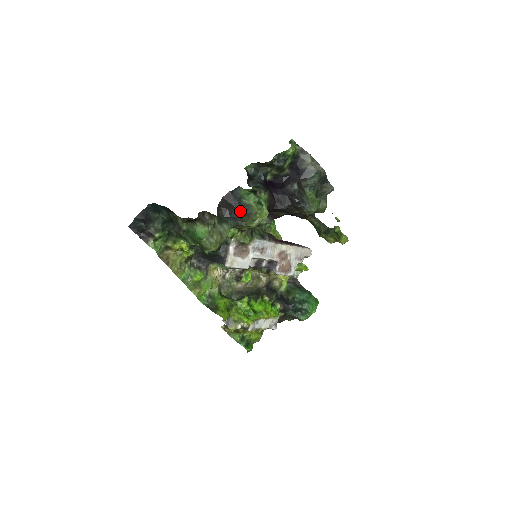
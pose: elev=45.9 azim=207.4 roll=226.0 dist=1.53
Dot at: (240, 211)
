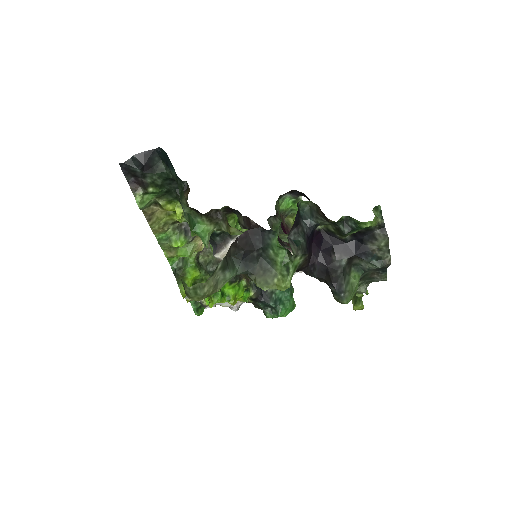
Dot at: (259, 258)
